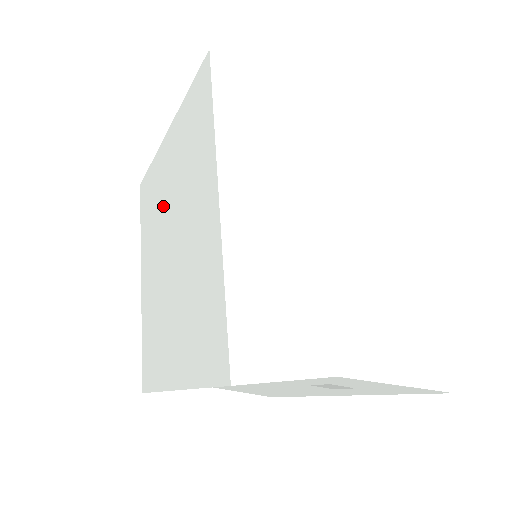
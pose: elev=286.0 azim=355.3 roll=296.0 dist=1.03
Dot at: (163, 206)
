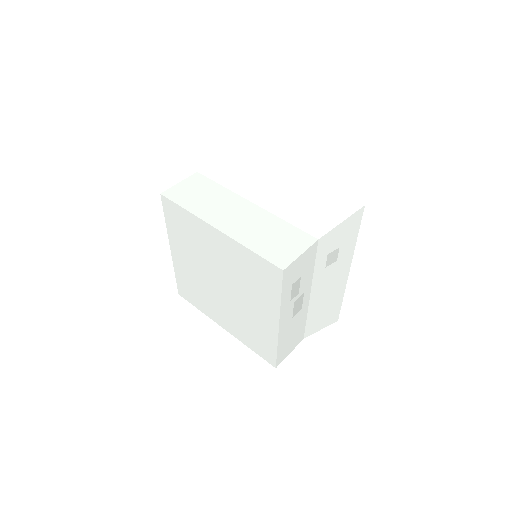
Dot at: (199, 277)
